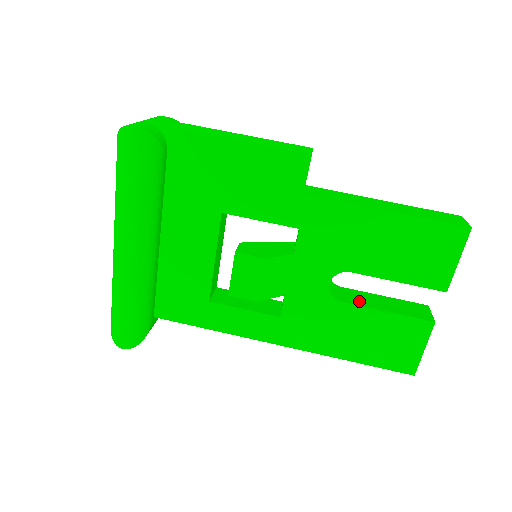
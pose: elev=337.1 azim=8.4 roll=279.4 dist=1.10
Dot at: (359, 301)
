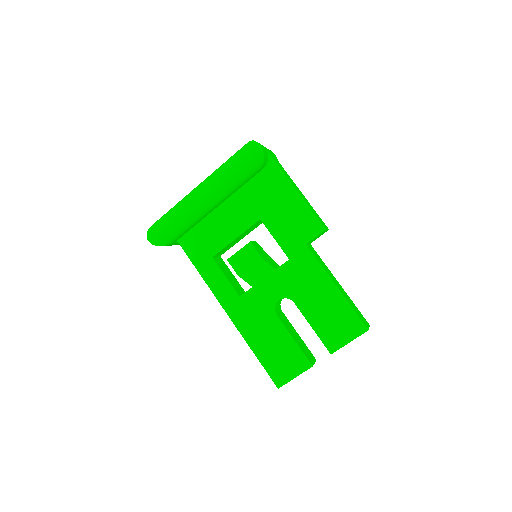
Dot at: (285, 323)
